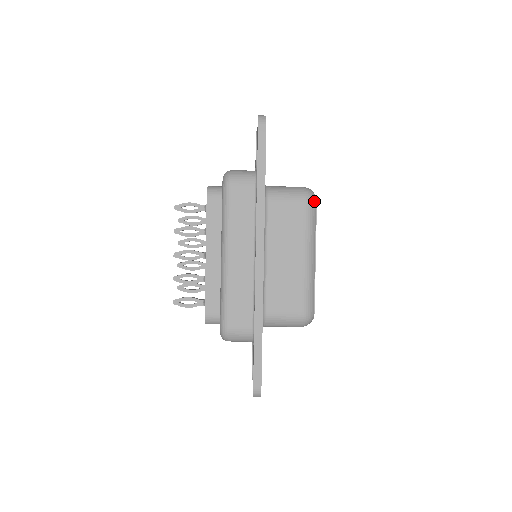
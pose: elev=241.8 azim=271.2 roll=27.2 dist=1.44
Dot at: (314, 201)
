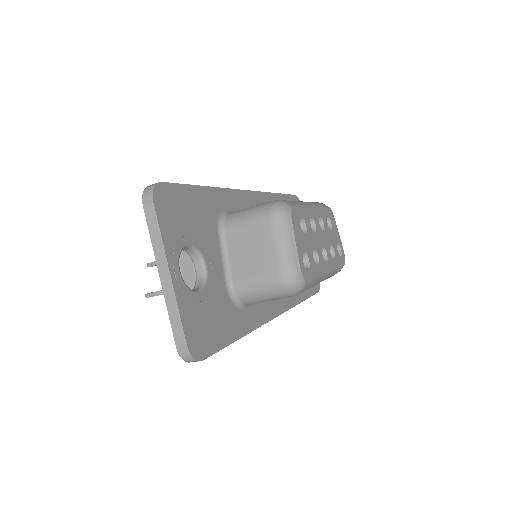
Dot at: (304, 287)
